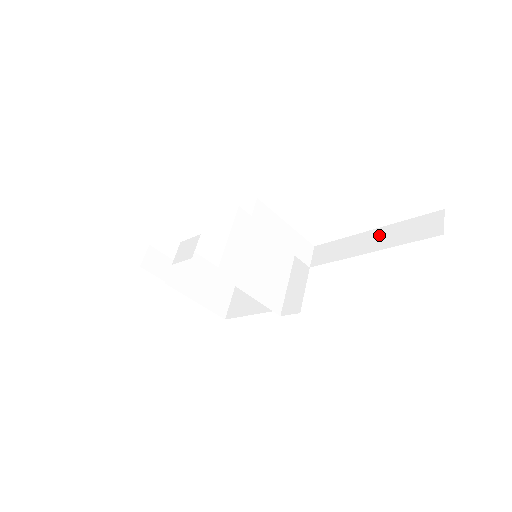
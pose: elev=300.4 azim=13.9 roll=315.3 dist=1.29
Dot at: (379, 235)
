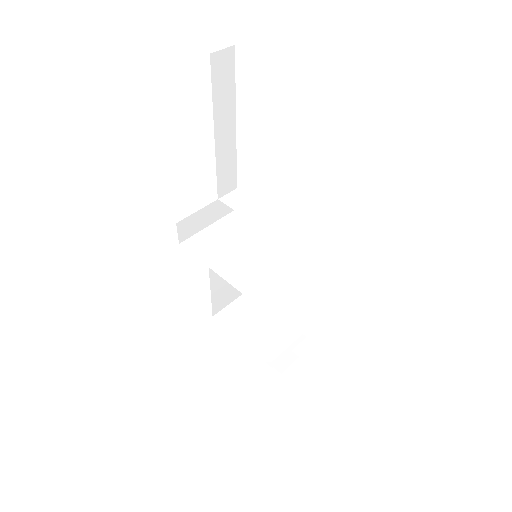
Dot at: occluded
